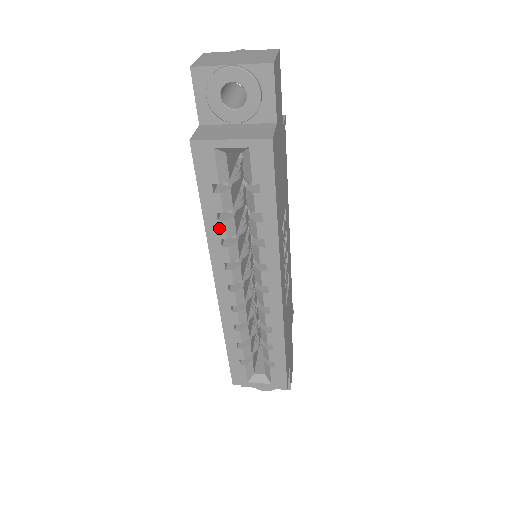
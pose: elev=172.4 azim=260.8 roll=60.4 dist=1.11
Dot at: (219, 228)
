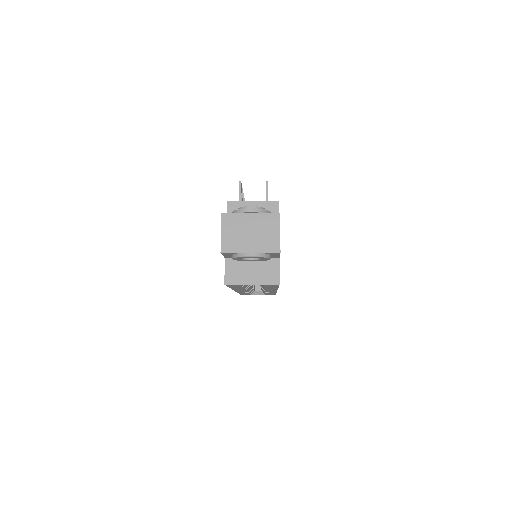
Dot at: (240, 288)
